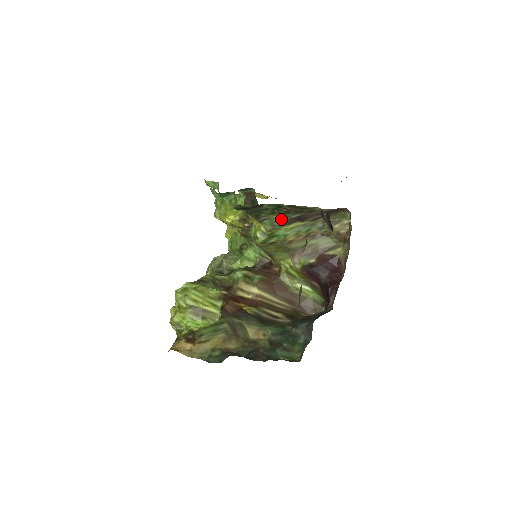
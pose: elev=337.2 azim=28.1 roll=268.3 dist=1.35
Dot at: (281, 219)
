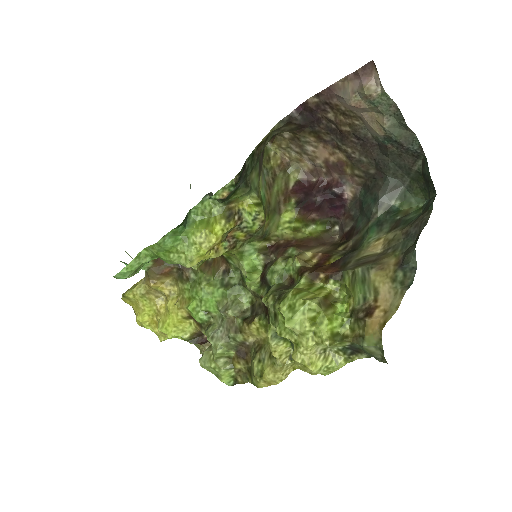
Dot at: (256, 176)
